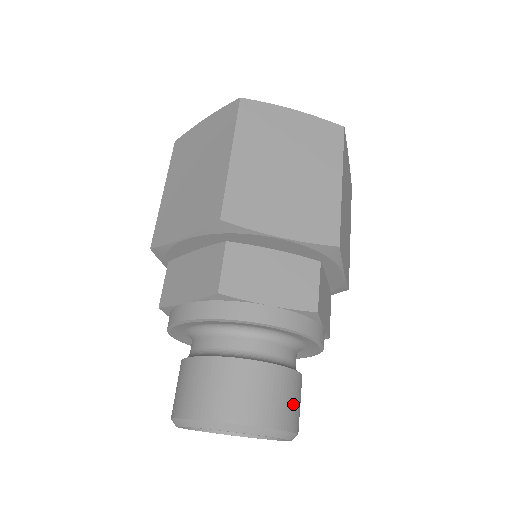
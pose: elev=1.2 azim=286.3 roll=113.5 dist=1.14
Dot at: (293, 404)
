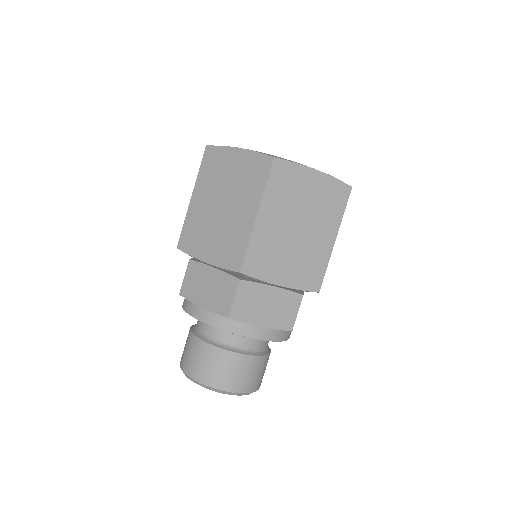
Dot at: (227, 373)
